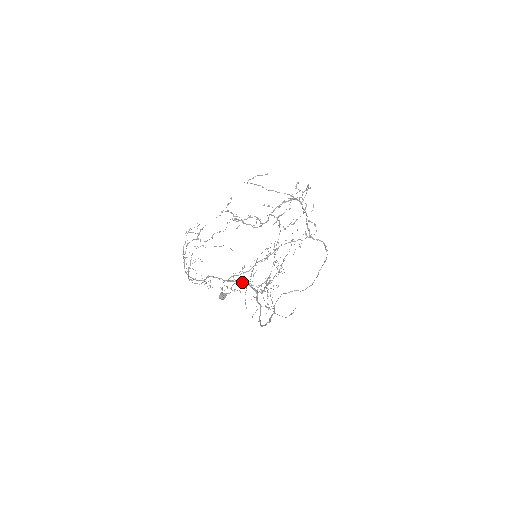
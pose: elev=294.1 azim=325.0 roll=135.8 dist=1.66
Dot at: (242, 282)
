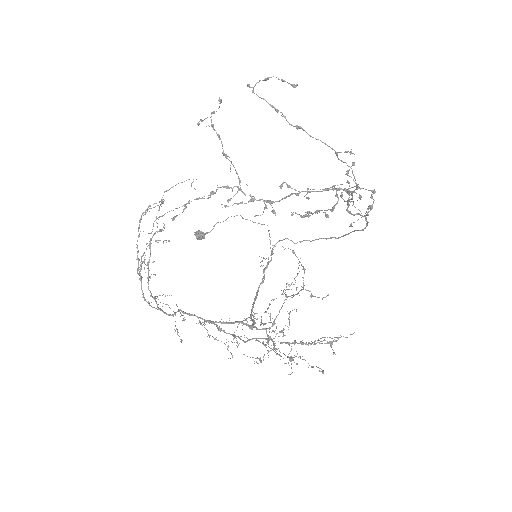
Dot at: occluded
